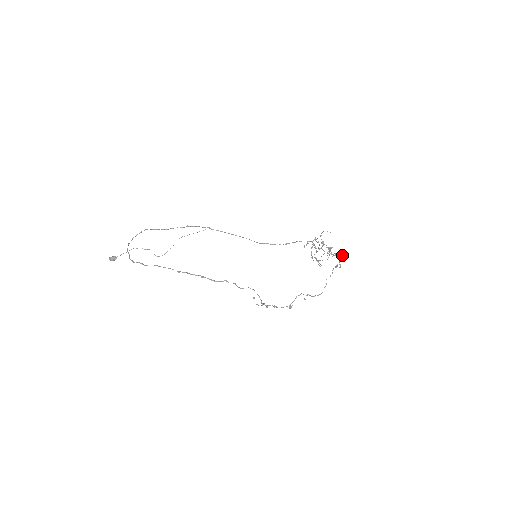
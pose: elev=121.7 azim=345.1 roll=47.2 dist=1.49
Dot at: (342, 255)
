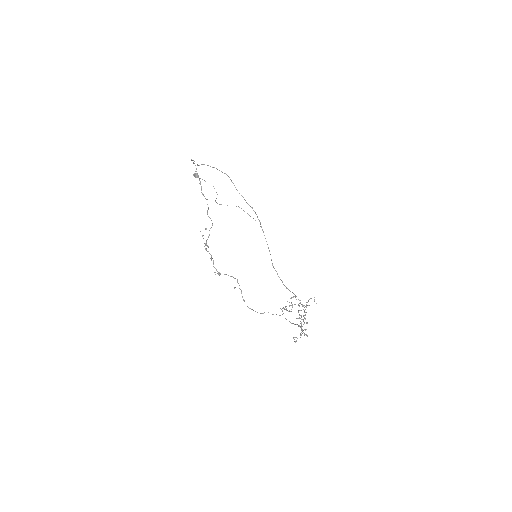
Dot at: (306, 335)
